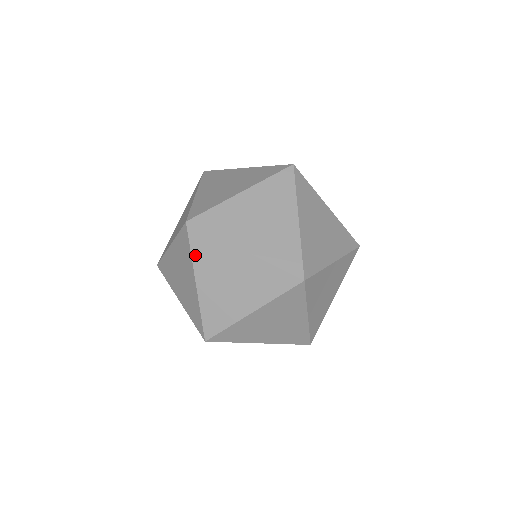
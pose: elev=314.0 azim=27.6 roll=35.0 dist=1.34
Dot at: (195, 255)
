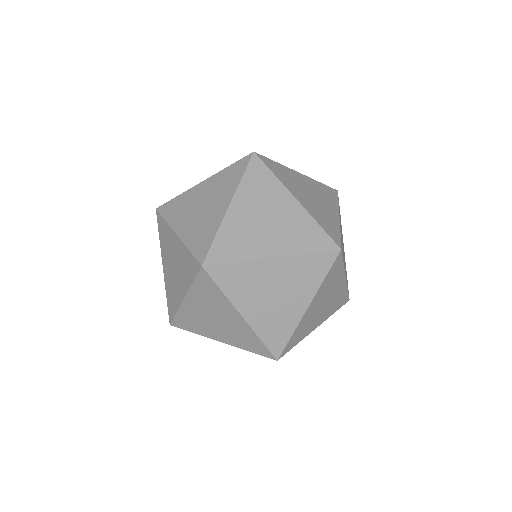
Dot at: (245, 181)
